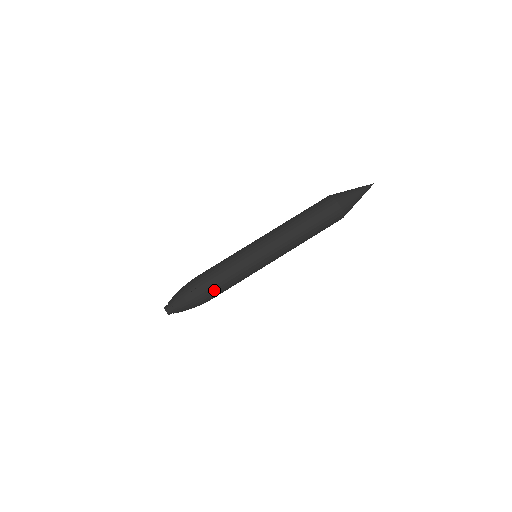
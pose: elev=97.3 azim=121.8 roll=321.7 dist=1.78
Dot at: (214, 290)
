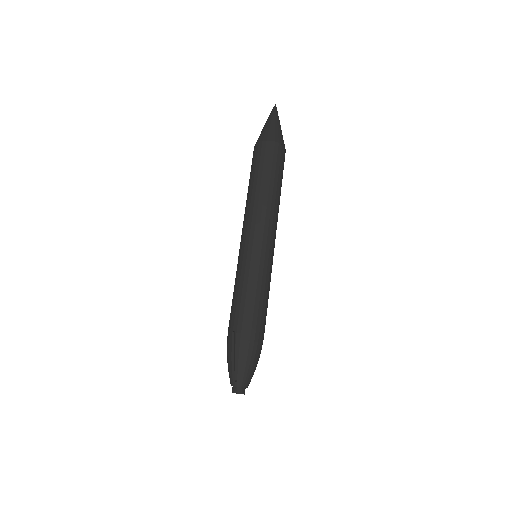
Dot at: (252, 321)
